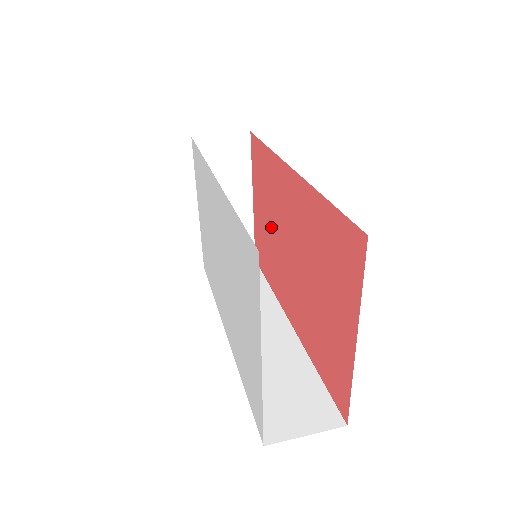
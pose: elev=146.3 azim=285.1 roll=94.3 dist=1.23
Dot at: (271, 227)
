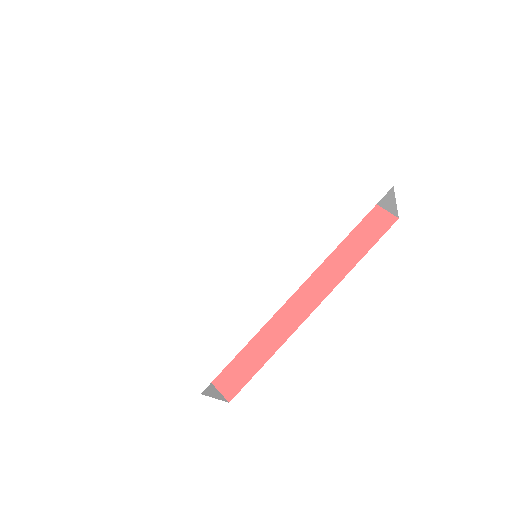
Dot at: occluded
